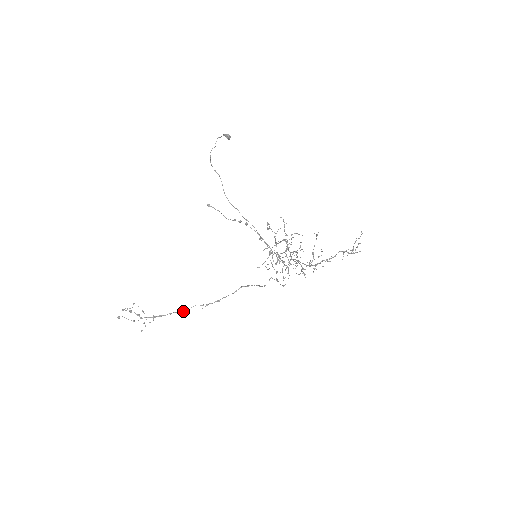
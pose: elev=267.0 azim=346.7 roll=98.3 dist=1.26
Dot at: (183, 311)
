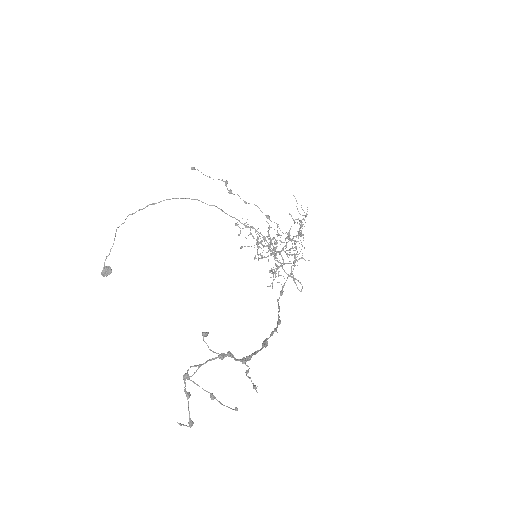
Dot at: (264, 343)
